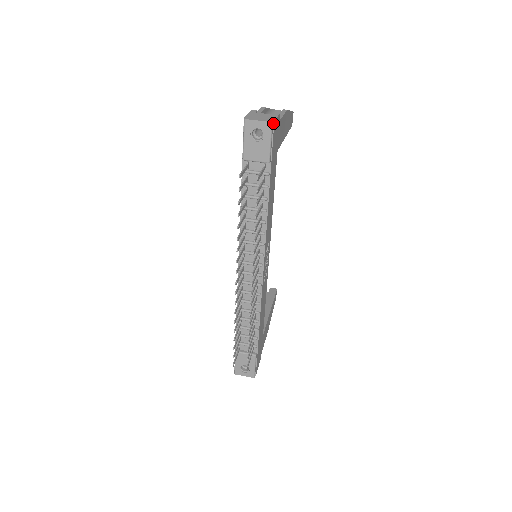
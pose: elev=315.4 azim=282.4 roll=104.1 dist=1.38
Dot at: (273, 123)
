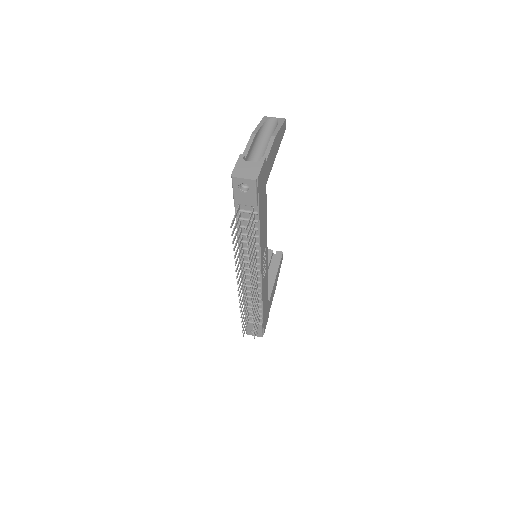
Dot at: (257, 179)
